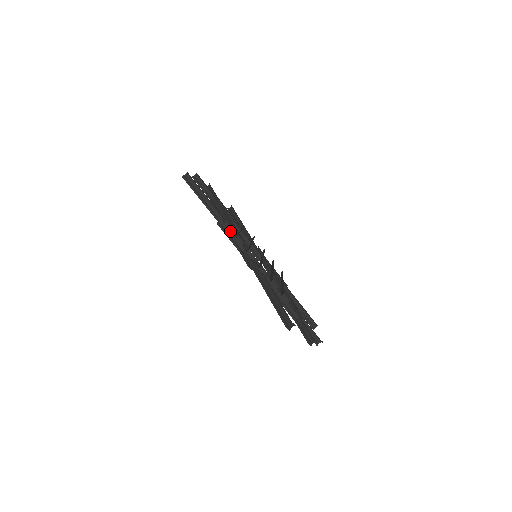
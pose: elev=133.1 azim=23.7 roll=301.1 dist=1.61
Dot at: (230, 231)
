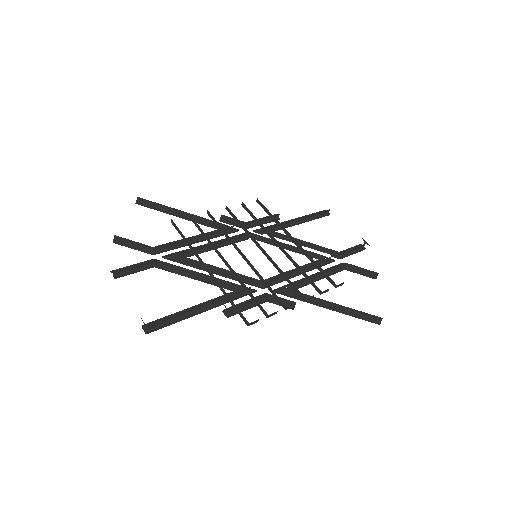
Dot at: (243, 305)
